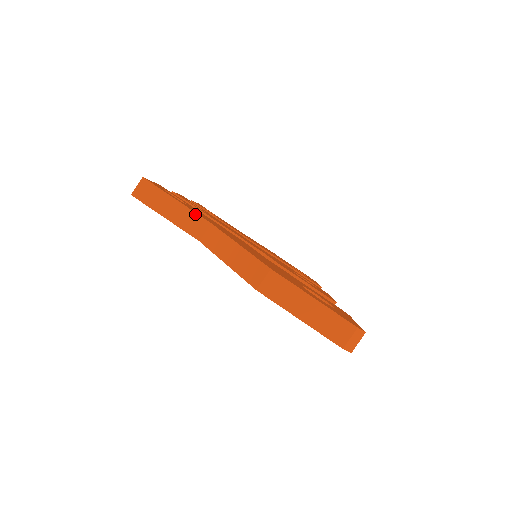
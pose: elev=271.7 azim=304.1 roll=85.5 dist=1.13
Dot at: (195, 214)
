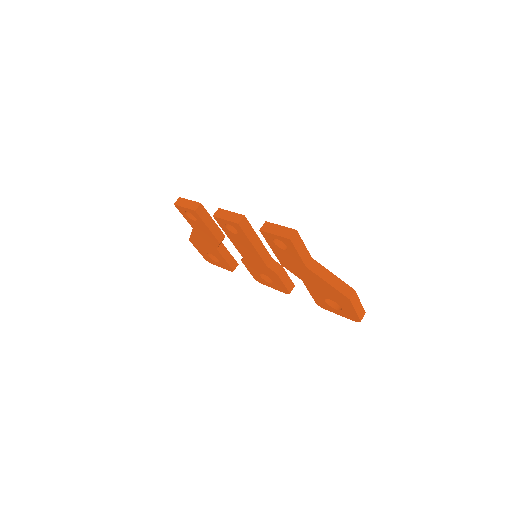
Dot at: (308, 252)
